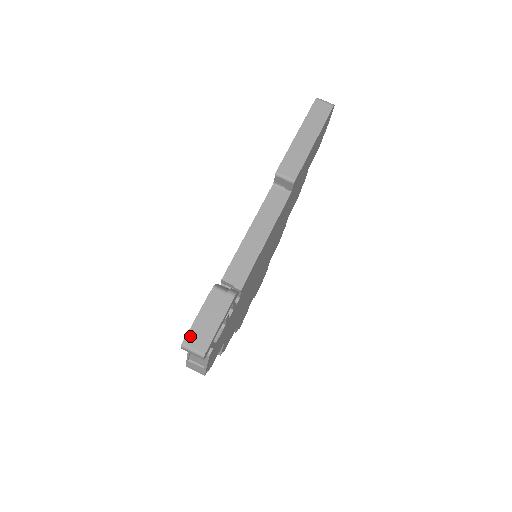
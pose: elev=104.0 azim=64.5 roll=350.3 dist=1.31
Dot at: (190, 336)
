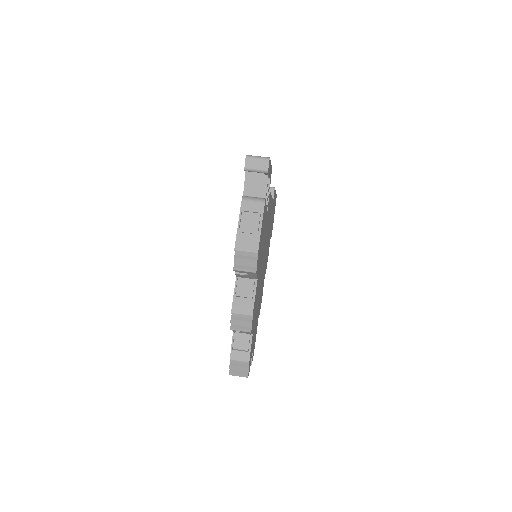
Dot at: occluded
